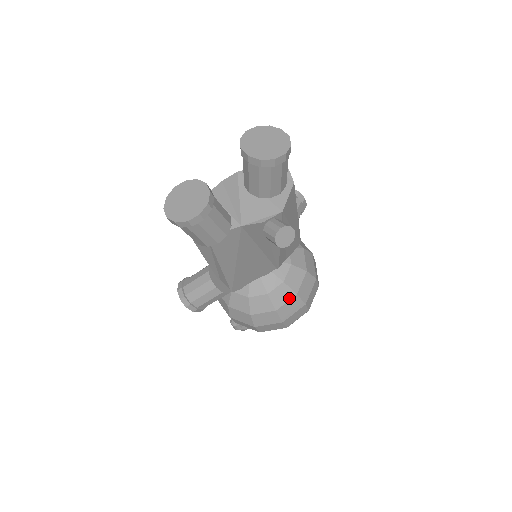
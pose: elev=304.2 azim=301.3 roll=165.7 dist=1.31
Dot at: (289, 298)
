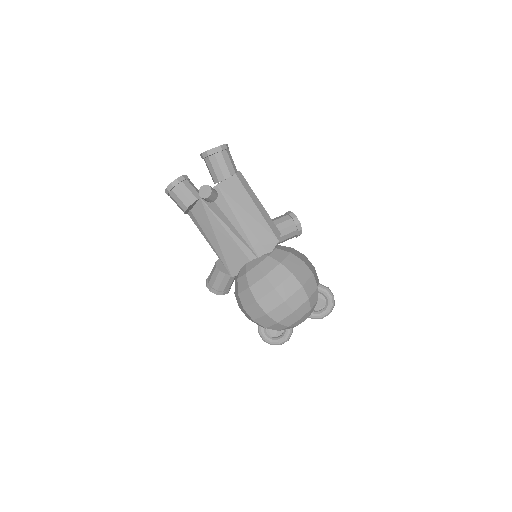
Dot at: (259, 278)
